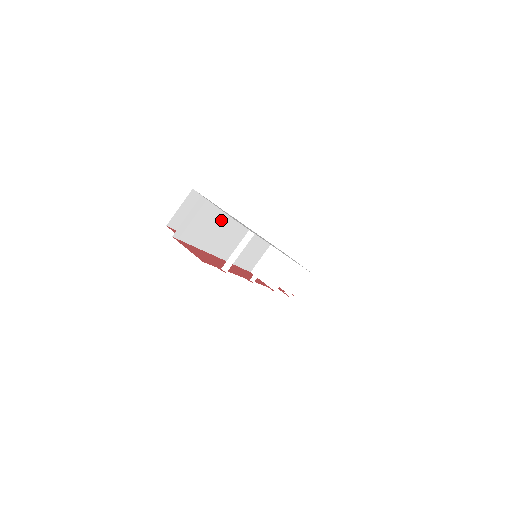
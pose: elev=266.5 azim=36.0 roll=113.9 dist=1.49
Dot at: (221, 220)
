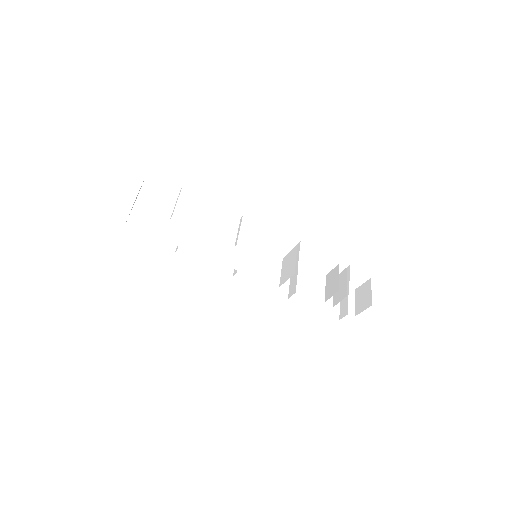
Dot at: (179, 221)
